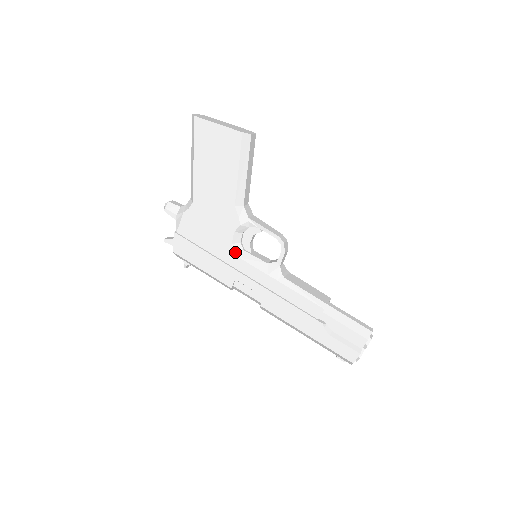
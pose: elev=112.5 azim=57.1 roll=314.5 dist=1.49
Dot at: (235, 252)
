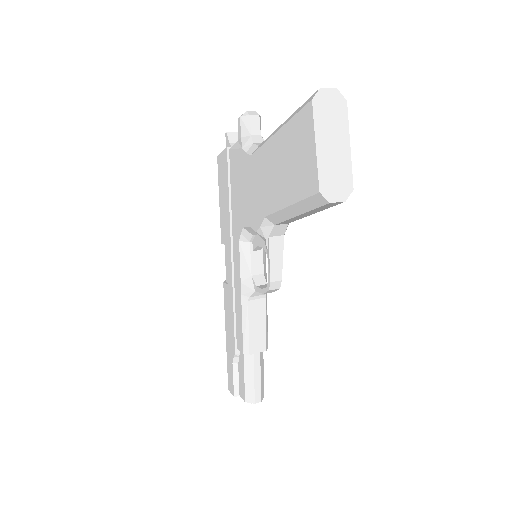
Dot at: (240, 235)
